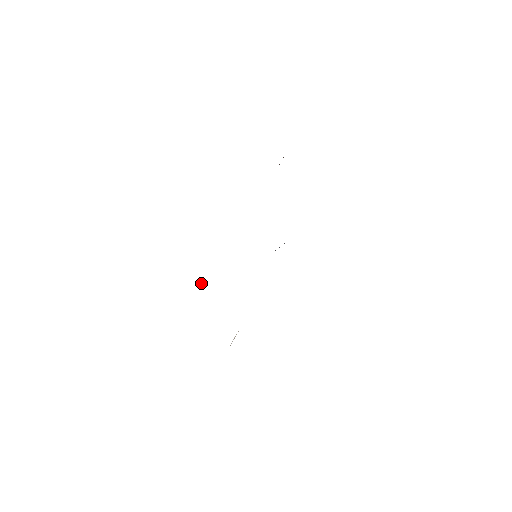
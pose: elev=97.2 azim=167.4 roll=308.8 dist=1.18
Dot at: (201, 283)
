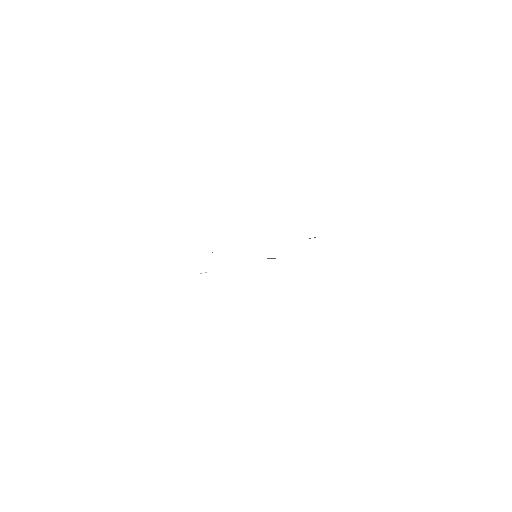
Dot at: occluded
